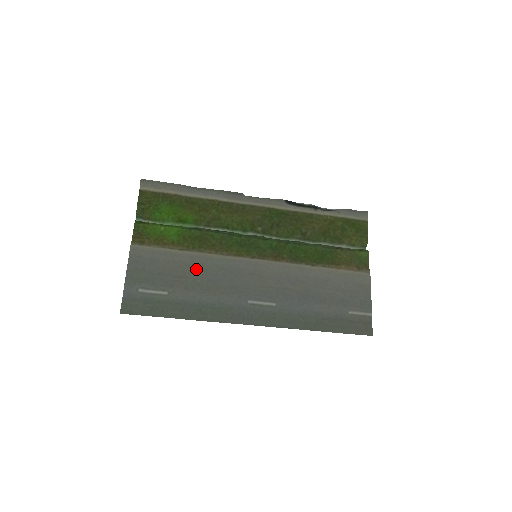
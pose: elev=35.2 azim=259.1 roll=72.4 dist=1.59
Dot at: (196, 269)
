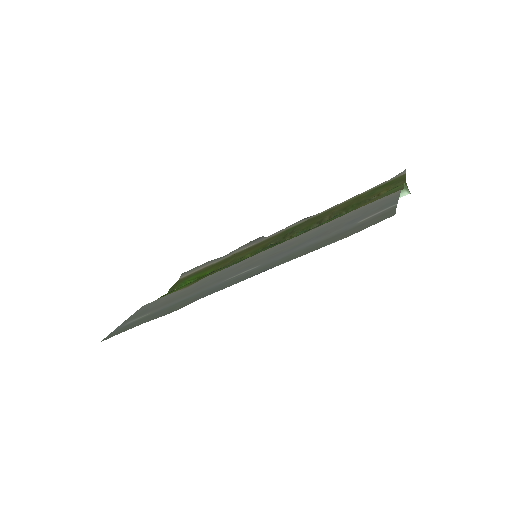
Dot at: (189, 290)
